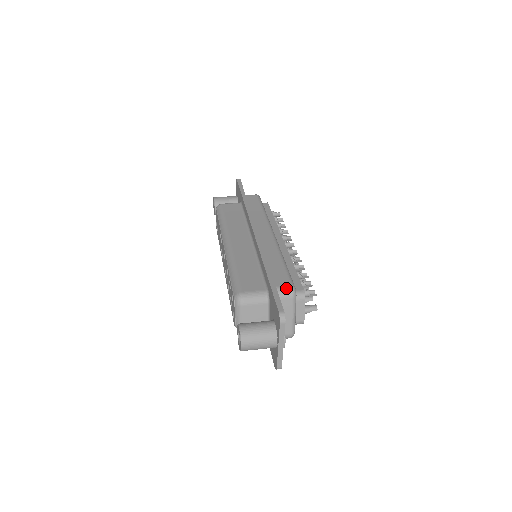
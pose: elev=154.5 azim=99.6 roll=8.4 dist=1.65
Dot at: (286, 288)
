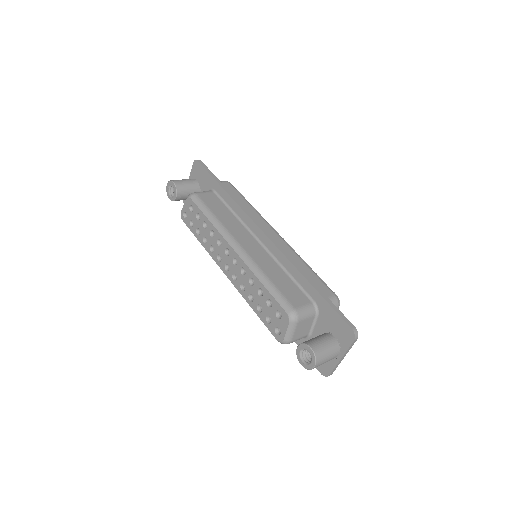
Dot at: (333, 299)
